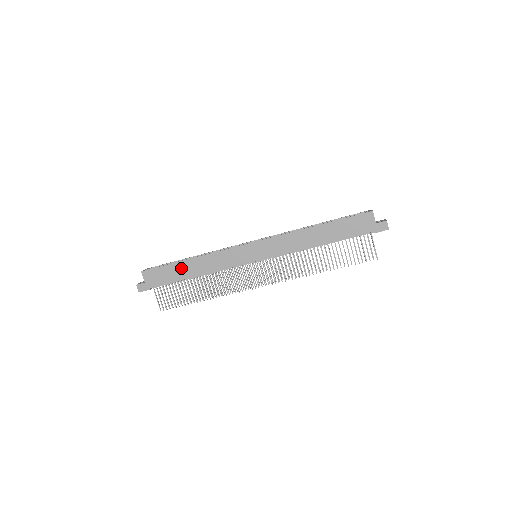
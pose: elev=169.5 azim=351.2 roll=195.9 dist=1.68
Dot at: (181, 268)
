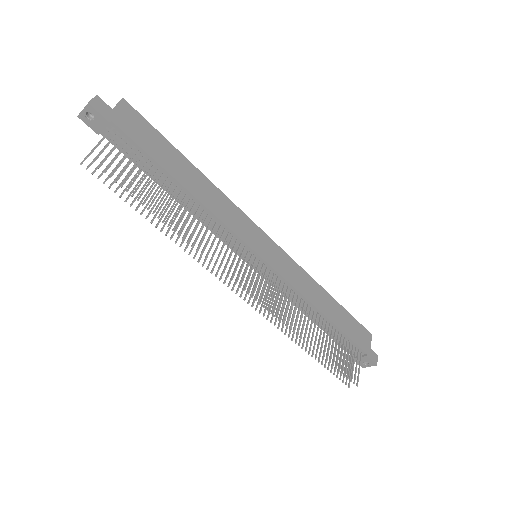
Dot at: (177, 160)
